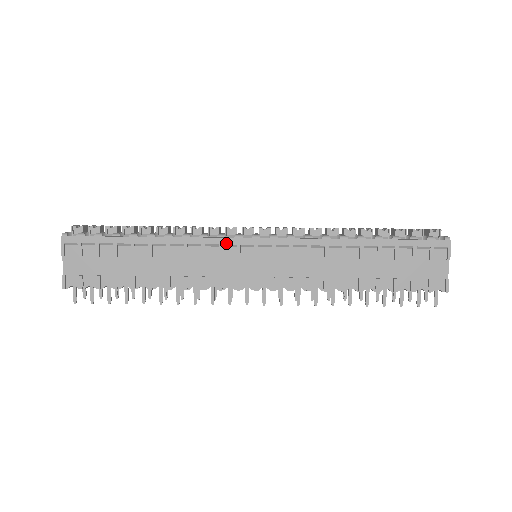
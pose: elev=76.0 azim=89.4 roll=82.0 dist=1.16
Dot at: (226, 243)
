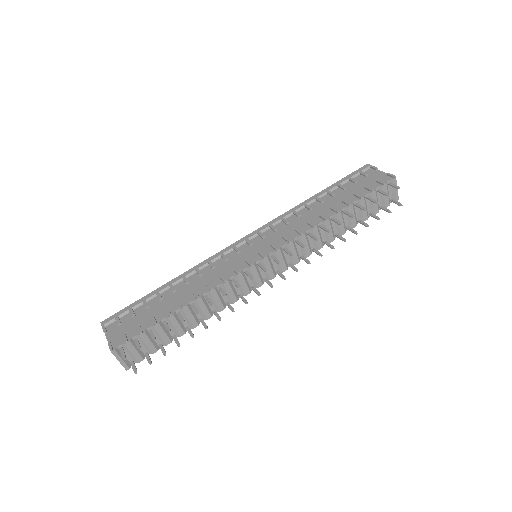
Dot at: (225, 251)
